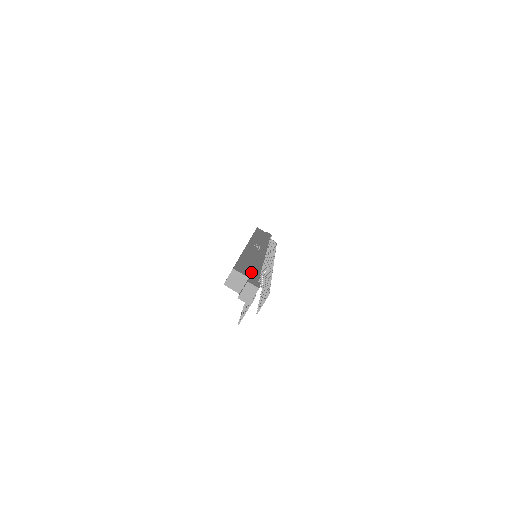
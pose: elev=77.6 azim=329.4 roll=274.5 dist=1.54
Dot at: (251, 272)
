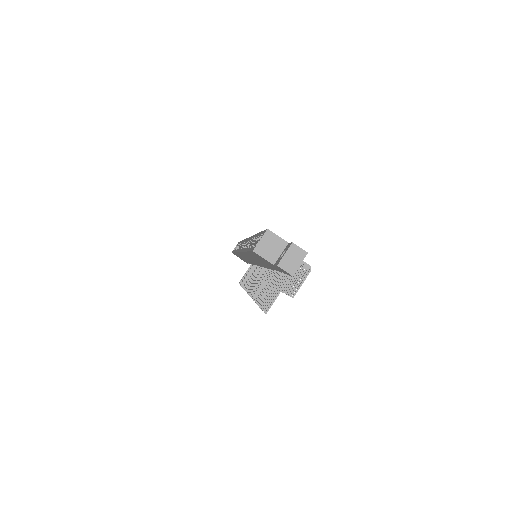
Dot at: occluded
